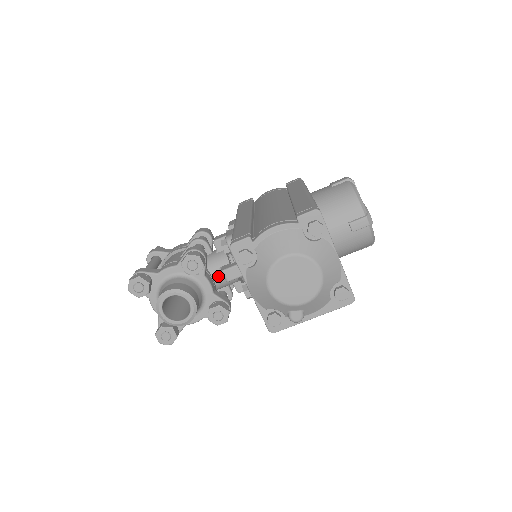
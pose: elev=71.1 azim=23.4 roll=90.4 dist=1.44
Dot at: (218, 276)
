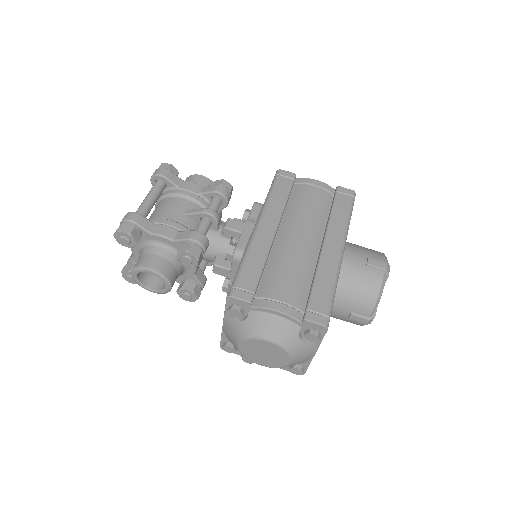
Dot at: (209, 257)
